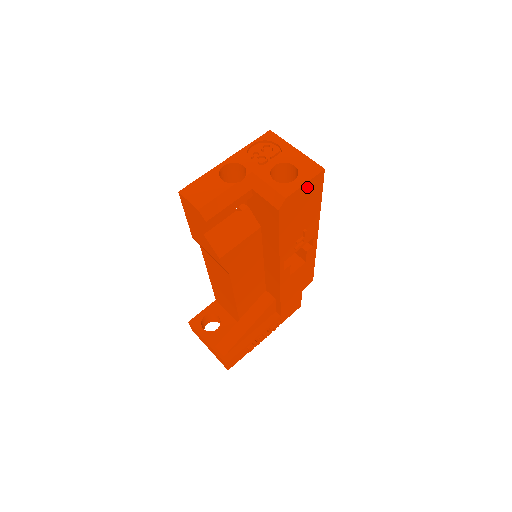
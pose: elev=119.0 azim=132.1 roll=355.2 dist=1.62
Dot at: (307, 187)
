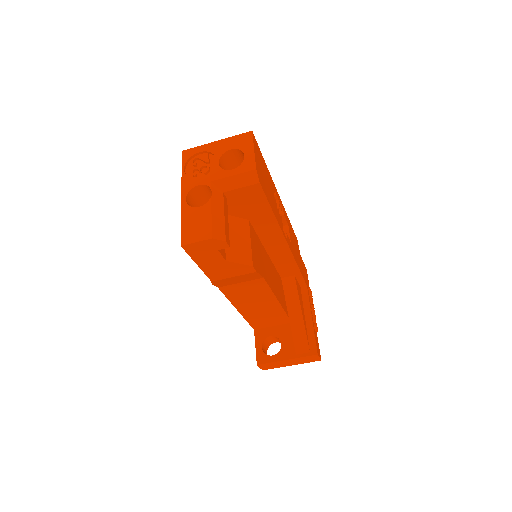
Dot at: (256, 153)
